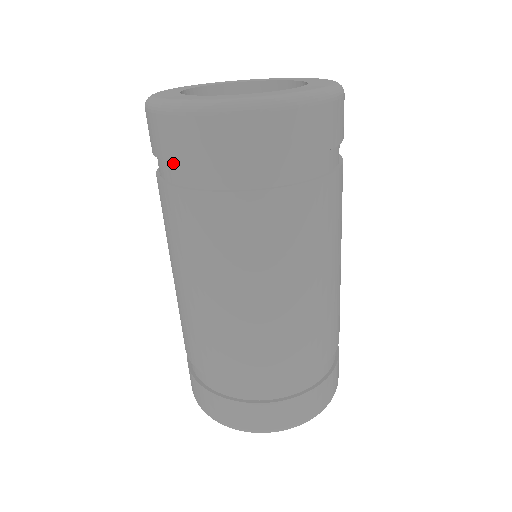
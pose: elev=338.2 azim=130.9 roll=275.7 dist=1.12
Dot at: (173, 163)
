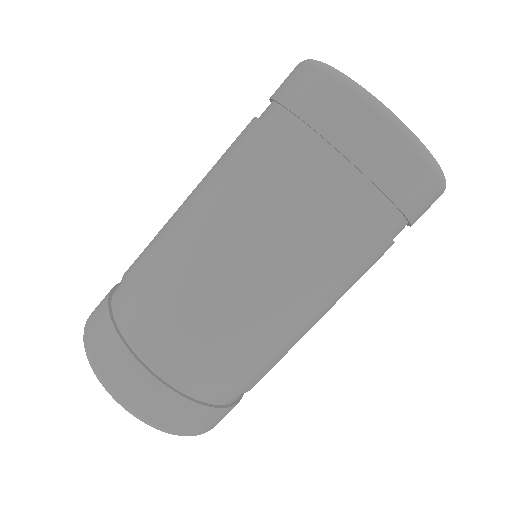
Dot at: occluded
